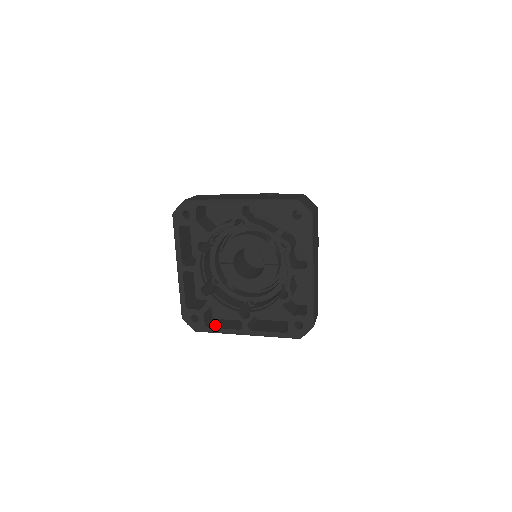
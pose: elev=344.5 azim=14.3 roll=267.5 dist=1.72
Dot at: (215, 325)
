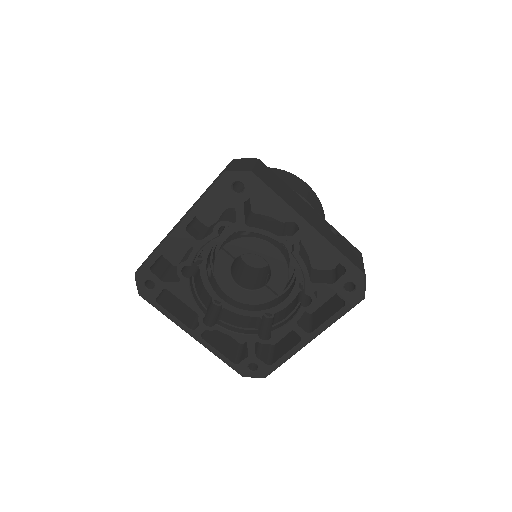
Dot at: (166, 303)
